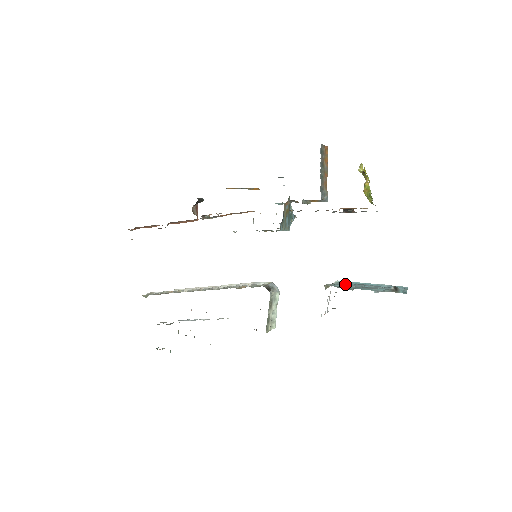
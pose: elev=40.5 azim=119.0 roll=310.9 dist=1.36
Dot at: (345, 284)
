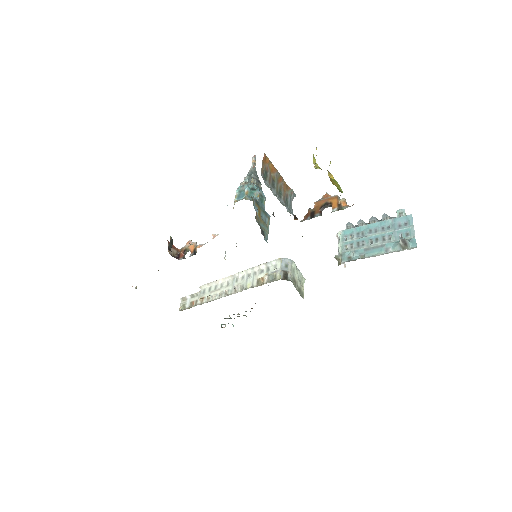
Dot at: (351, 242)
